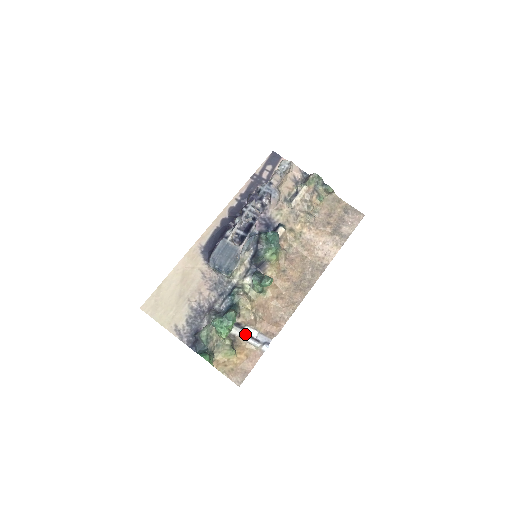
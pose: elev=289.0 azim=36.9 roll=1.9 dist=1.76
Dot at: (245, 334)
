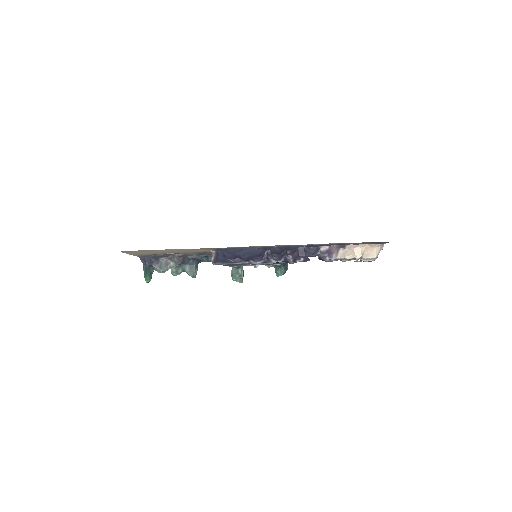
Dot at: occluded
